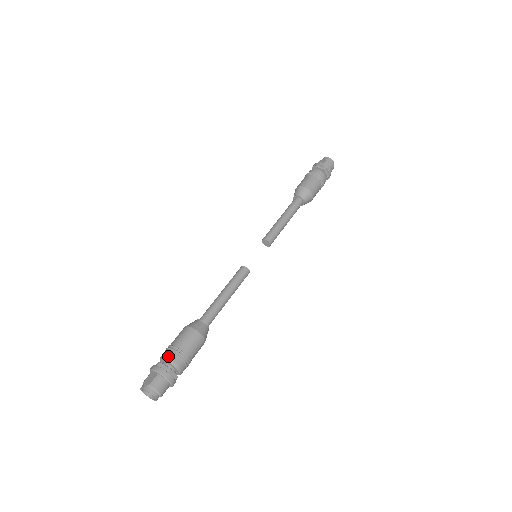
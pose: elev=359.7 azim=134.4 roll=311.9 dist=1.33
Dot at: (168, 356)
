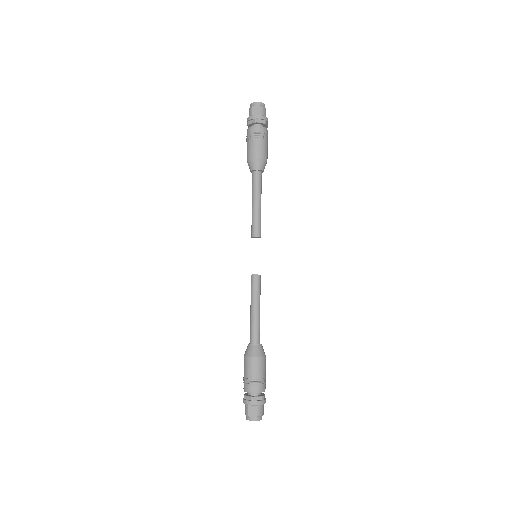
Dot at: (256, 389)
